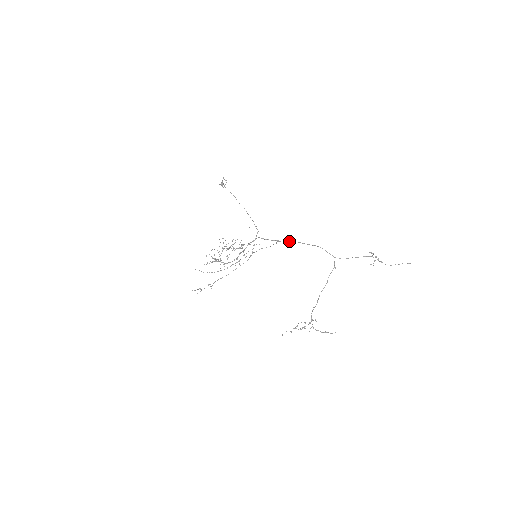
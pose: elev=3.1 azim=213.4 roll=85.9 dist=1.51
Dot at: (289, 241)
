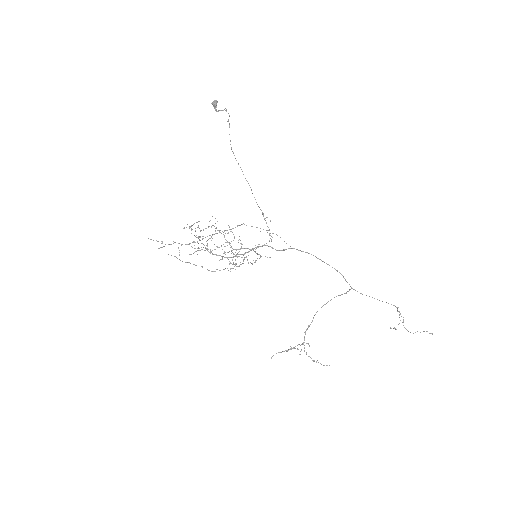
Dot at: occluded
